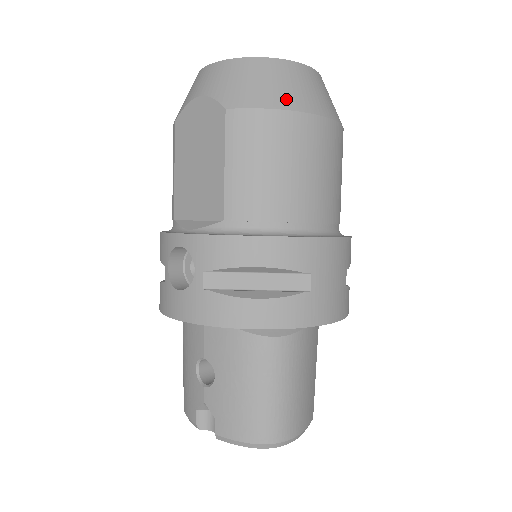
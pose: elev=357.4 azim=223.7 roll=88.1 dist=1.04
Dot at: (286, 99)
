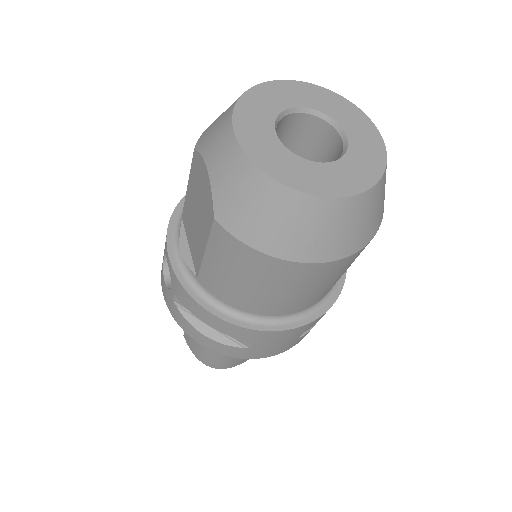
Dot at: (277, 244)
